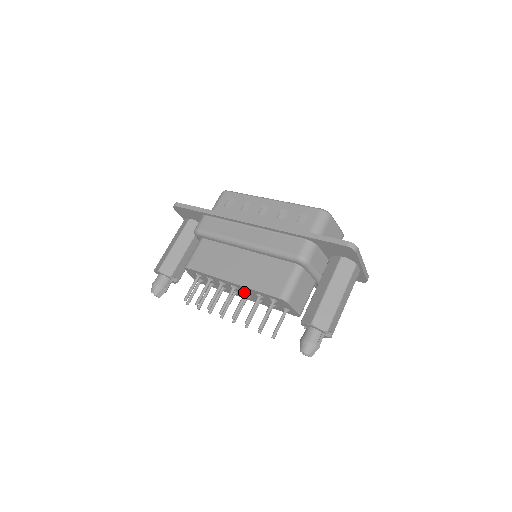
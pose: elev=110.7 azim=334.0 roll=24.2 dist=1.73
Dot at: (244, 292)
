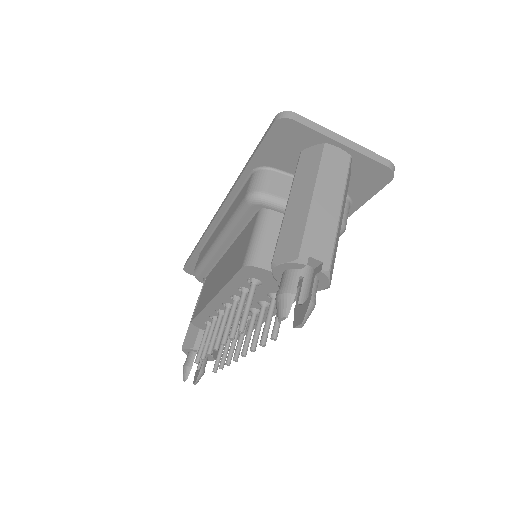
Dot at: occluded
